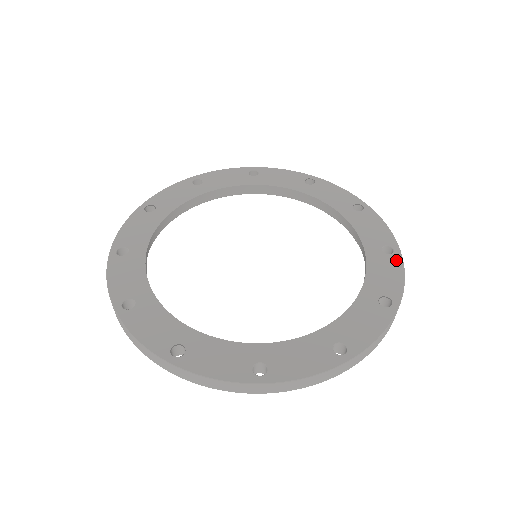
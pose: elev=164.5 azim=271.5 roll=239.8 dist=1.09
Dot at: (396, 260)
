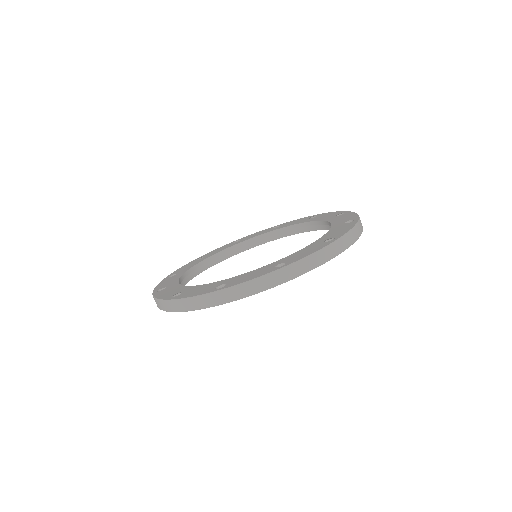
Dot at: (352, 223)
